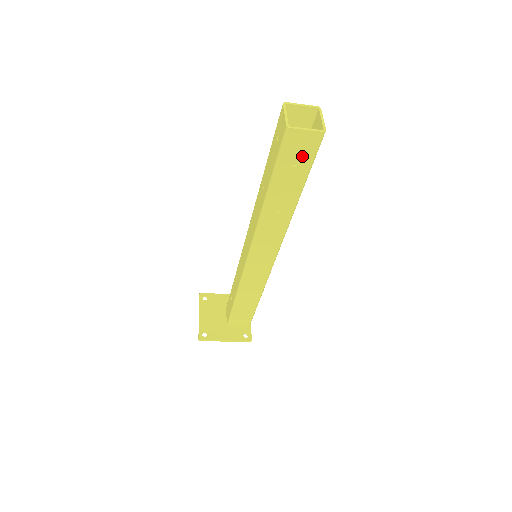
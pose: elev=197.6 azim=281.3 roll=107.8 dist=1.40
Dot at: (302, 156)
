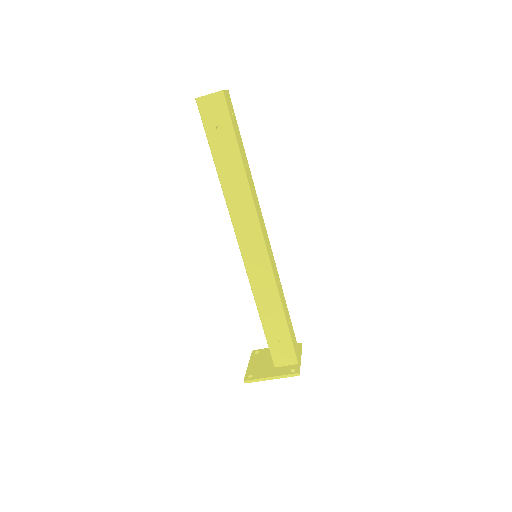
Dot at: (219, 119)
